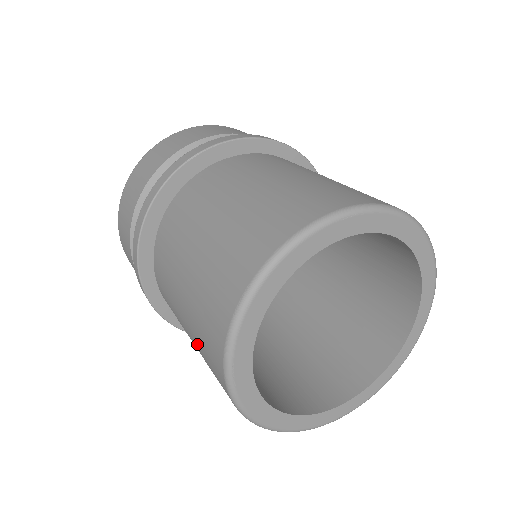
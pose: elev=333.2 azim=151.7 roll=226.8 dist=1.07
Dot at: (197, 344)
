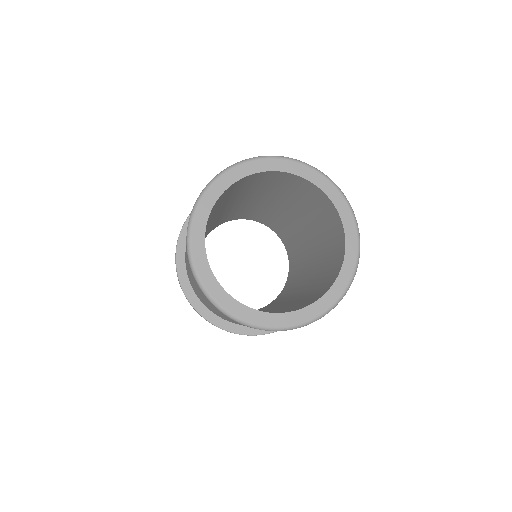
Dot at: occluded
